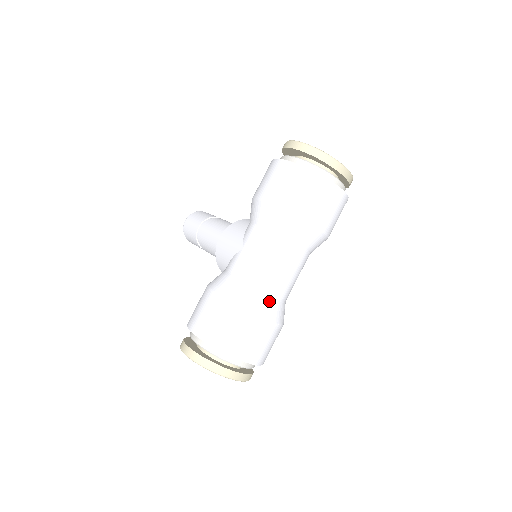
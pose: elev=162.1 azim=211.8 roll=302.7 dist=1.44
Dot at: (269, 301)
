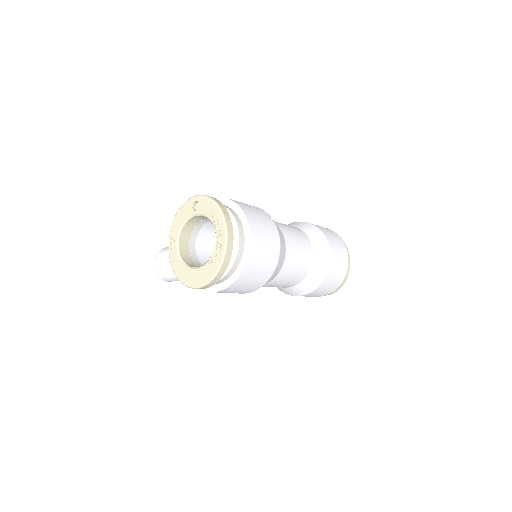
Dot at: (284, 243)
